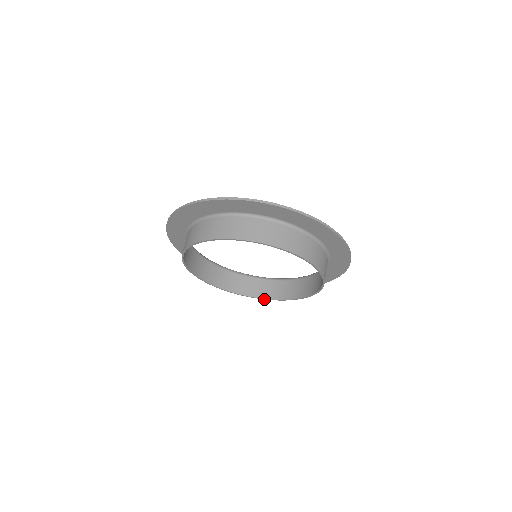
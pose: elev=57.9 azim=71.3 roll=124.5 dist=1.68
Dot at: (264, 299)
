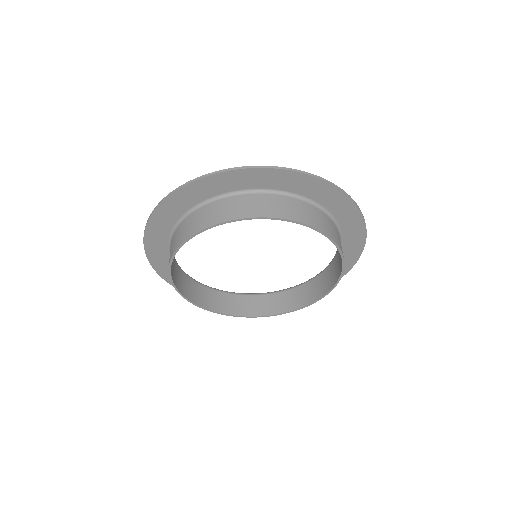
Dot at: (293, 311)
